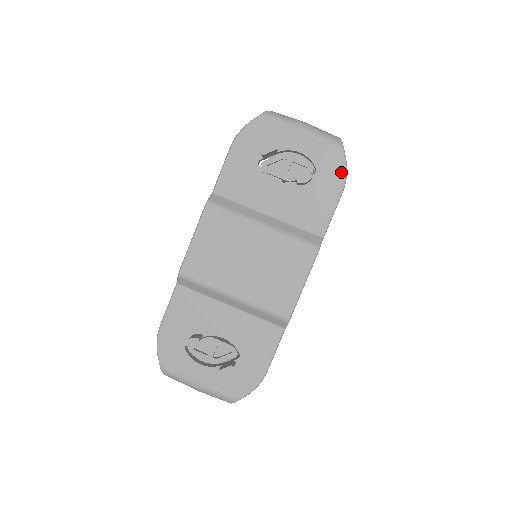
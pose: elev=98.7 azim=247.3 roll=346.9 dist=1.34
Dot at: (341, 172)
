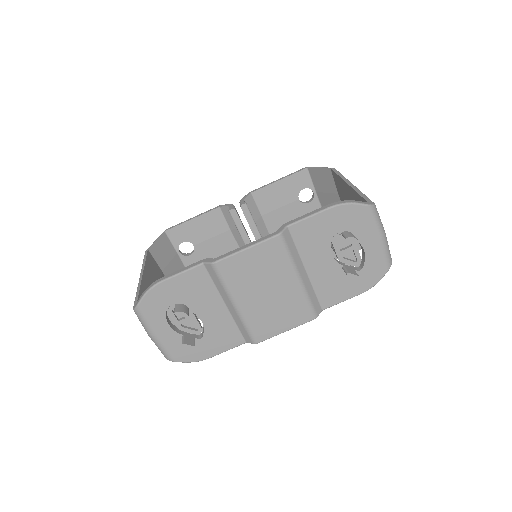
Dot at: (372, 283)
